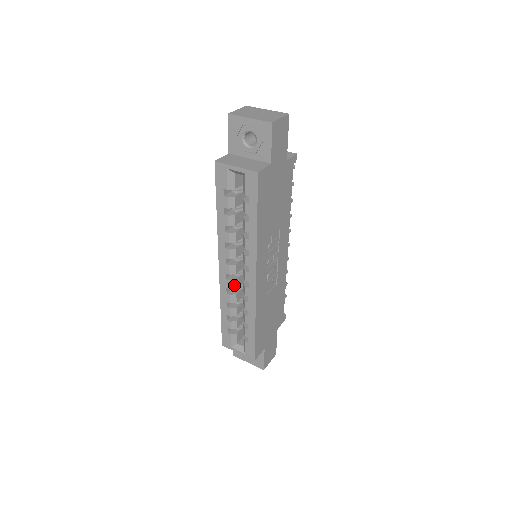
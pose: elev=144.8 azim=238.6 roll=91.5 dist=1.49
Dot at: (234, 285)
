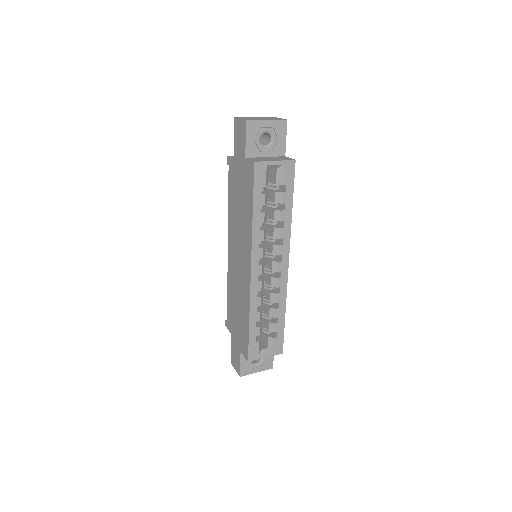
Dot at: (263, 285)
